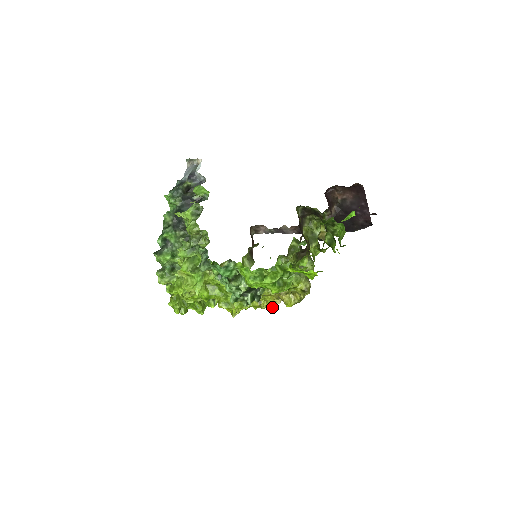
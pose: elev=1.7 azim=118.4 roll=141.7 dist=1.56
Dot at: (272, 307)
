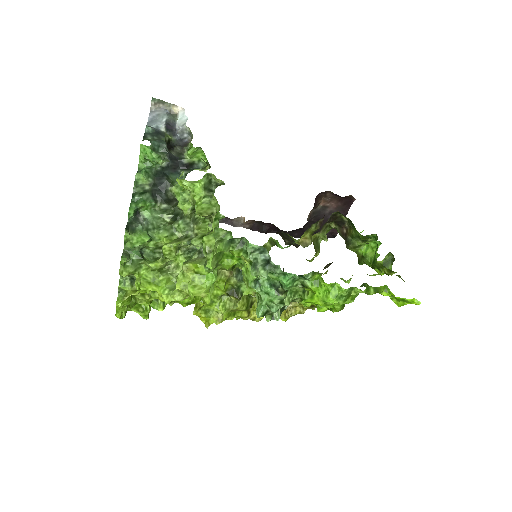
Dot at: (261, 319)
